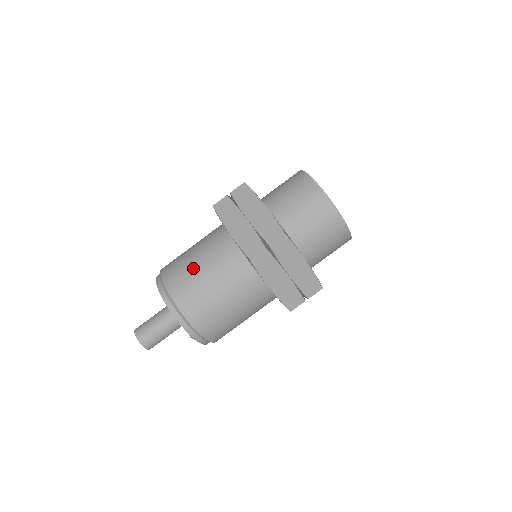
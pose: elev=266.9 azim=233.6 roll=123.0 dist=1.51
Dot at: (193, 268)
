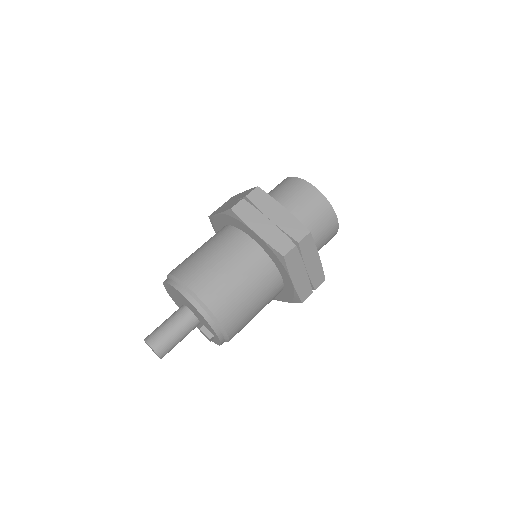
Dot at: (218, 269)
